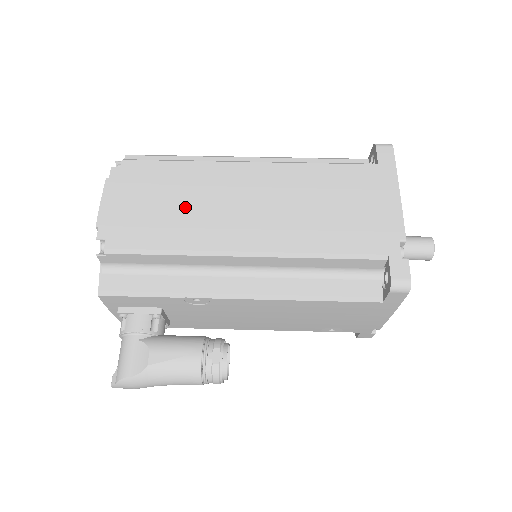
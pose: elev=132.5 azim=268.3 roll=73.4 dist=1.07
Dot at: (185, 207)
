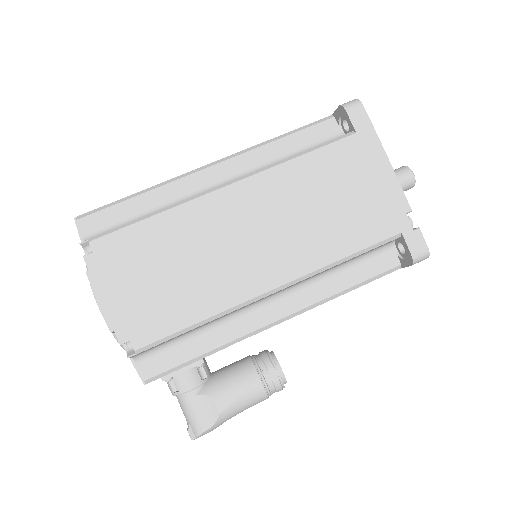
Dot at: (190, 269)
